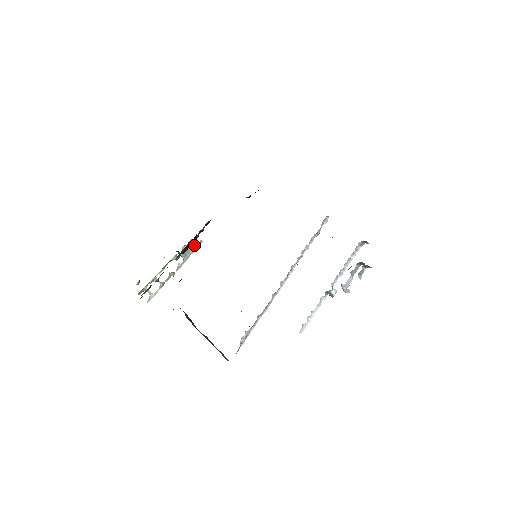
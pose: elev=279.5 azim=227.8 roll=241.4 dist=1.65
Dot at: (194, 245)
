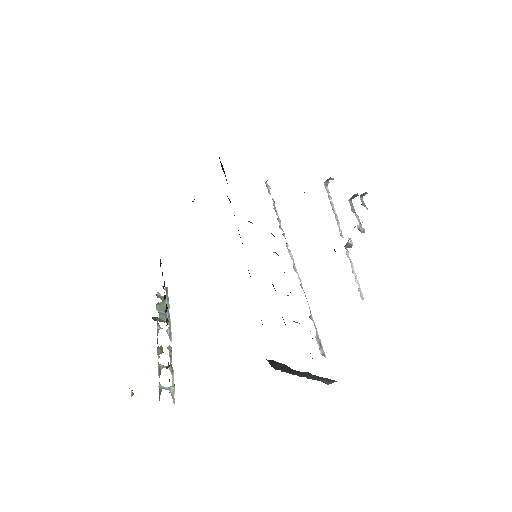
Dot at: (163, 298)
